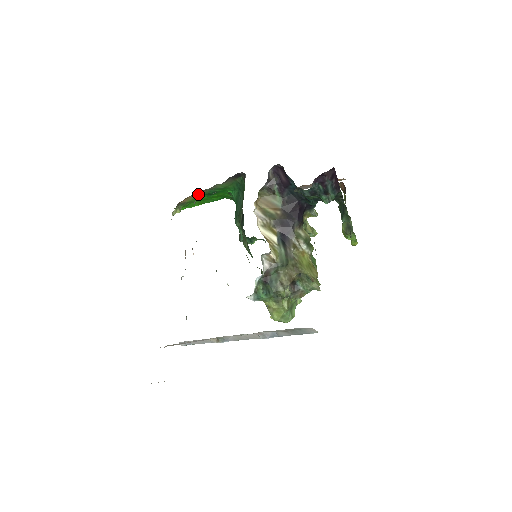
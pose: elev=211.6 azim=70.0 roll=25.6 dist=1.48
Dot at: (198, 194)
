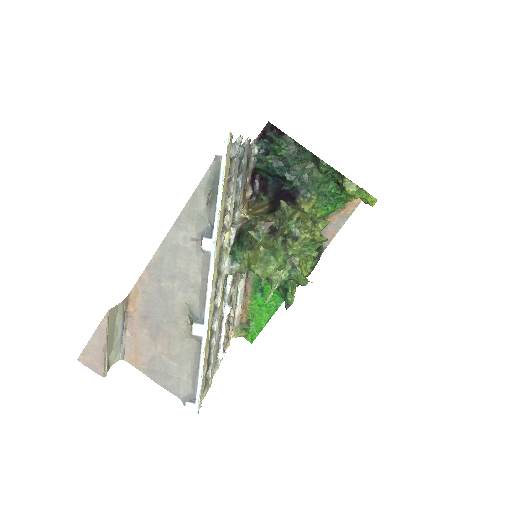
Dot at: (250, 295)
